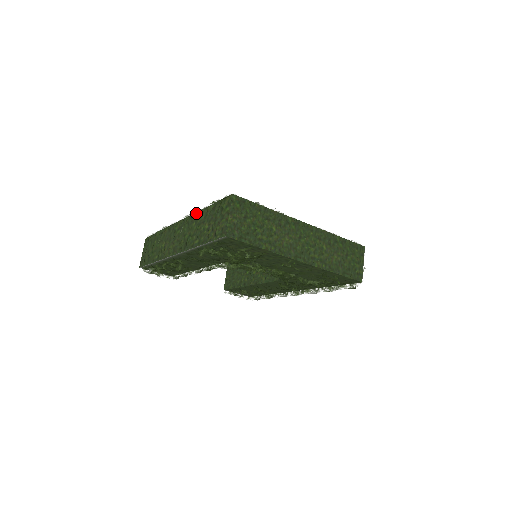
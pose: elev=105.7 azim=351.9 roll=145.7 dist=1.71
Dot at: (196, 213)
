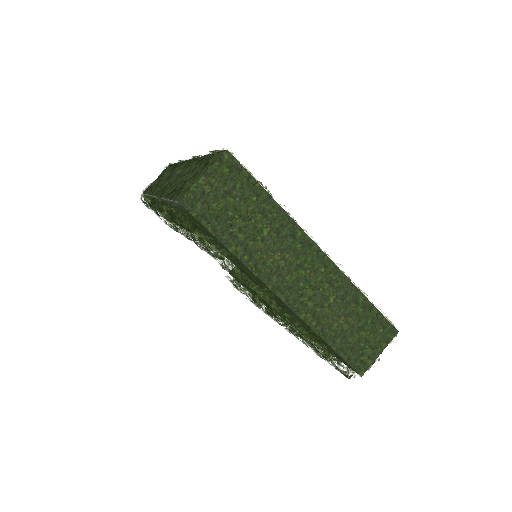
Dot at: occluded
